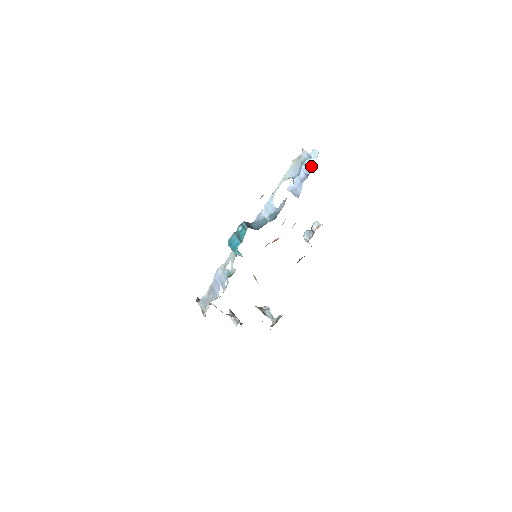
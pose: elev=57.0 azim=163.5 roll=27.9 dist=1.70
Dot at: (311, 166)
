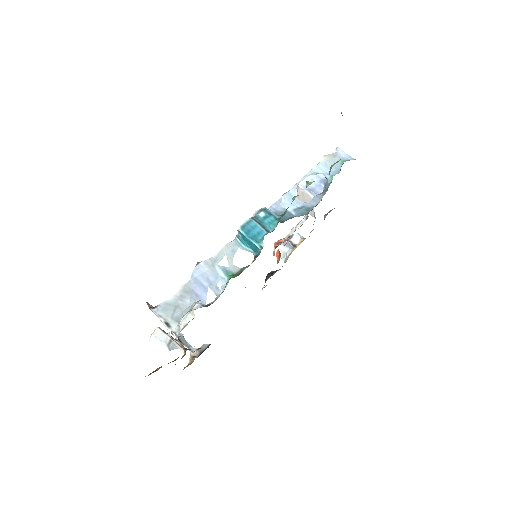
Dot at: occluded
